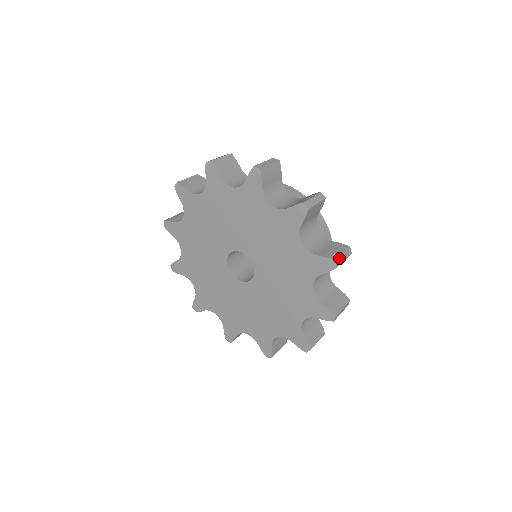
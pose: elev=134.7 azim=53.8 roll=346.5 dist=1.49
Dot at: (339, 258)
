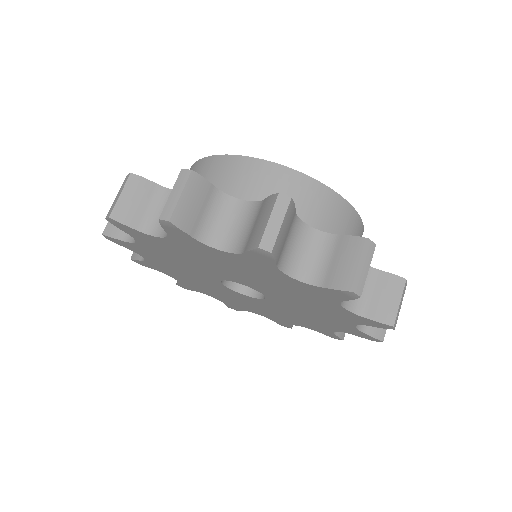
Dot at: (397, 314)
